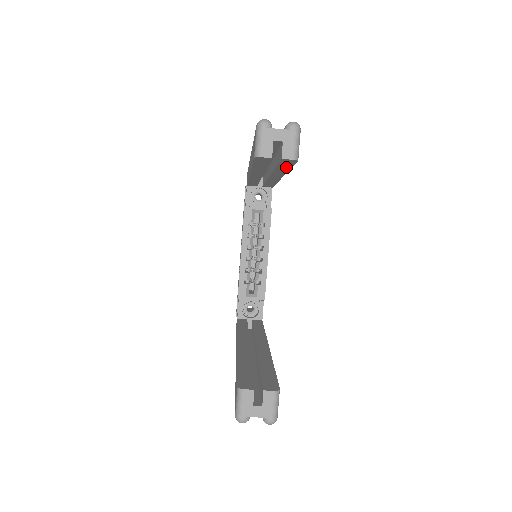
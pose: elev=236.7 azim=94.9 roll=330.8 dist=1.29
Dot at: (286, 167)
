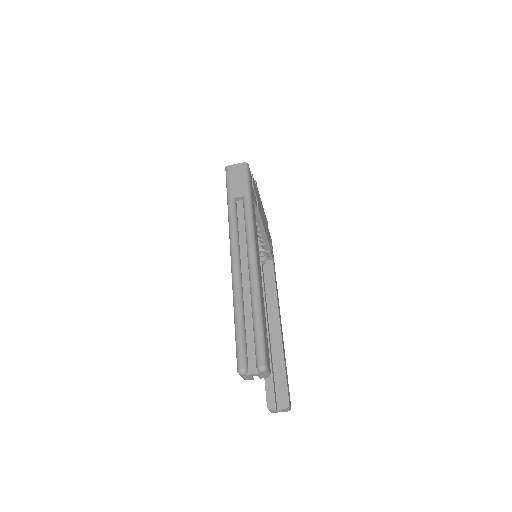
Dot at: occluded
